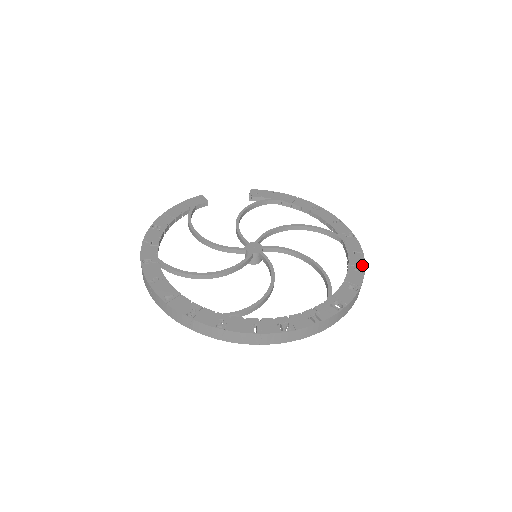
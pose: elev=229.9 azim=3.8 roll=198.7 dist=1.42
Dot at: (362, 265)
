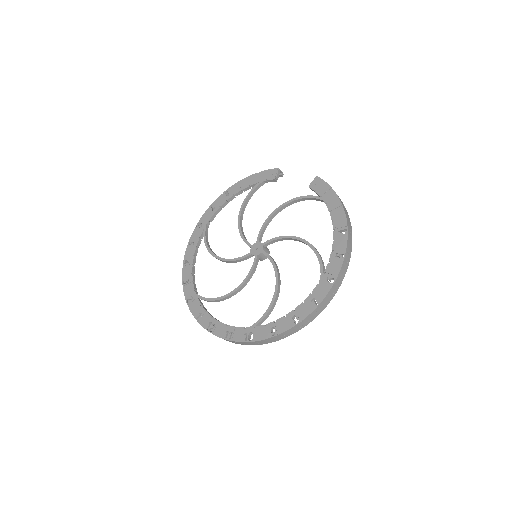
Dot at: (303, 316)
